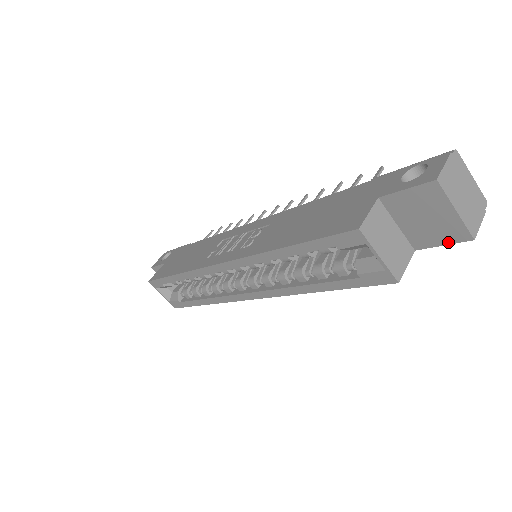
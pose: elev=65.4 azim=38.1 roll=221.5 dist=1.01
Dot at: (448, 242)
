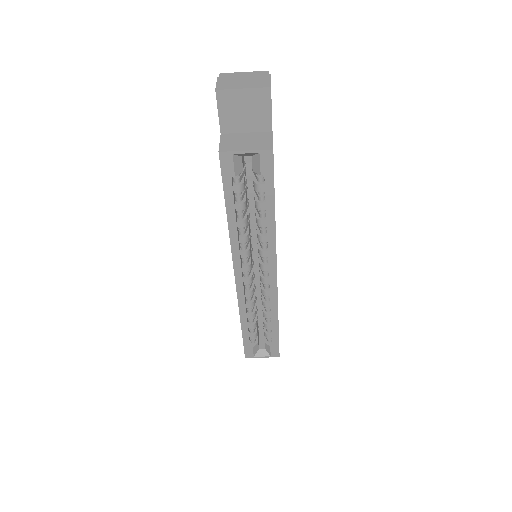
Dot at: (269, 105)
